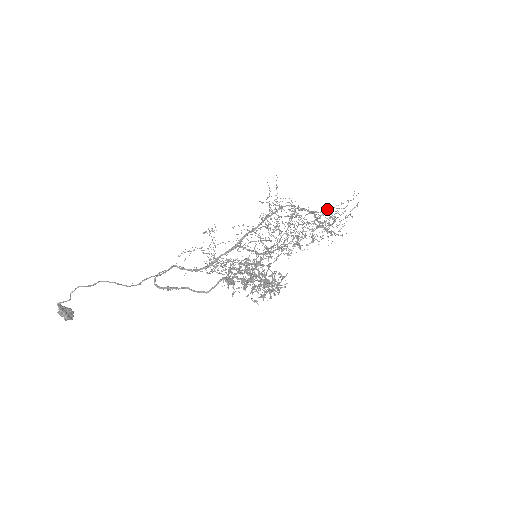
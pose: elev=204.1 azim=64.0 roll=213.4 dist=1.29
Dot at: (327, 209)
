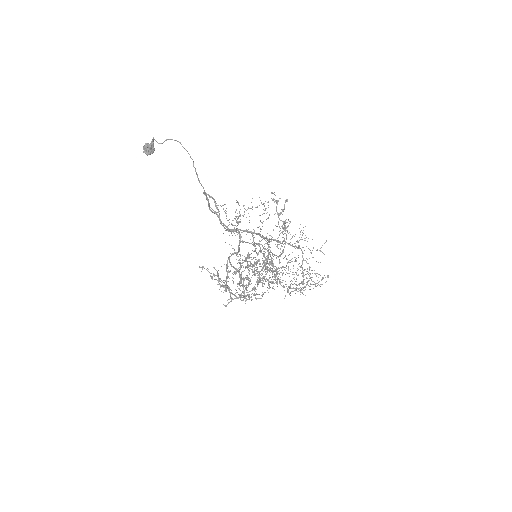
Dot at: occluded
